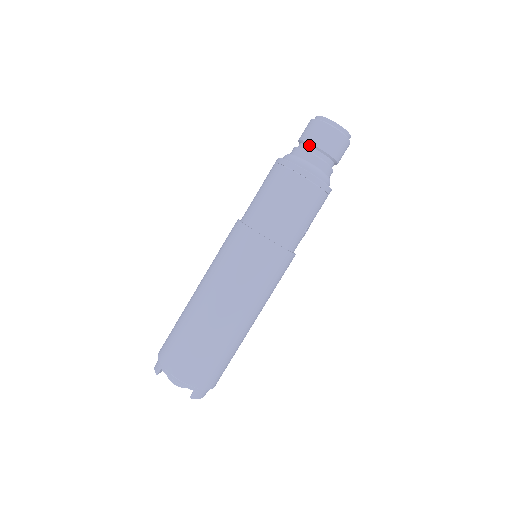
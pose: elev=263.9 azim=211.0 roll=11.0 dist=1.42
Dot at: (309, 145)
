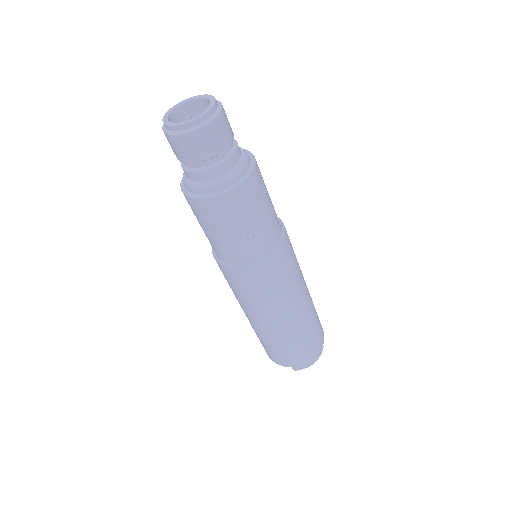
Dot at: occluded
